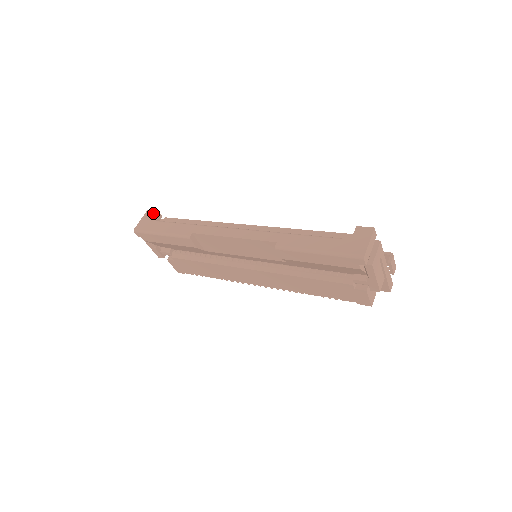
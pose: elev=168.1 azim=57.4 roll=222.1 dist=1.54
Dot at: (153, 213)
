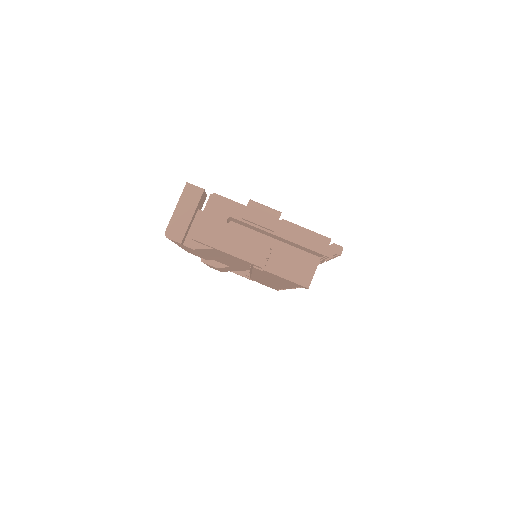
Dot at: occluded
